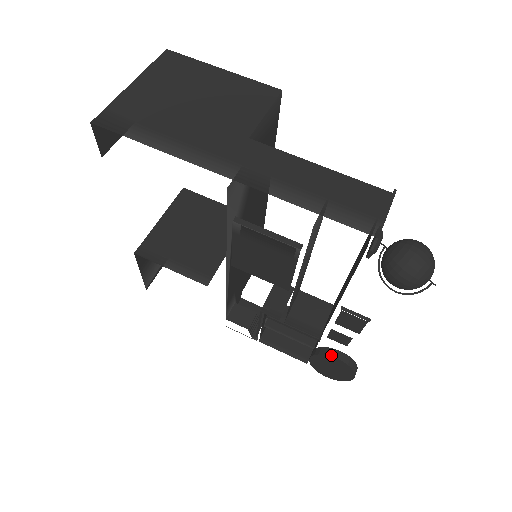
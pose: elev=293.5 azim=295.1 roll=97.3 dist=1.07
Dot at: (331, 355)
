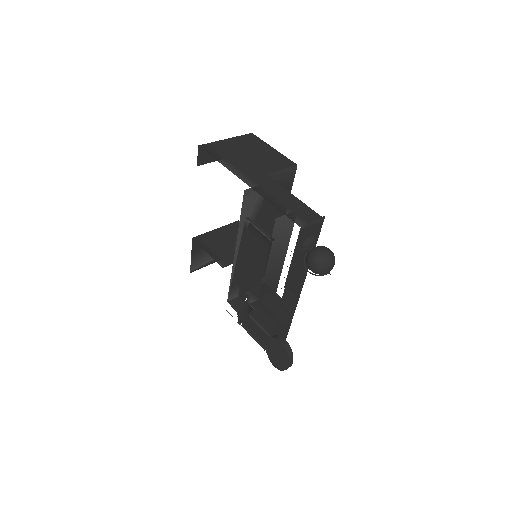
Dot at: (278, 339)
